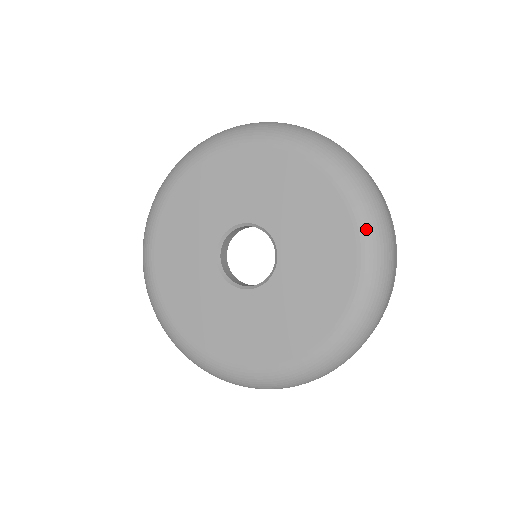
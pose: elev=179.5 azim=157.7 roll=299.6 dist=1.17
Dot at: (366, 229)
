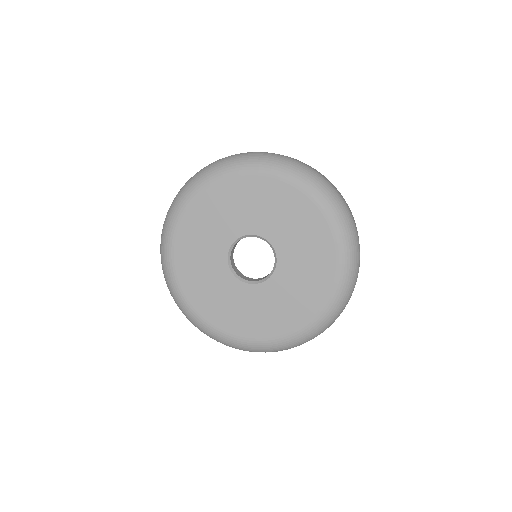
Dot at: (315, 325)
